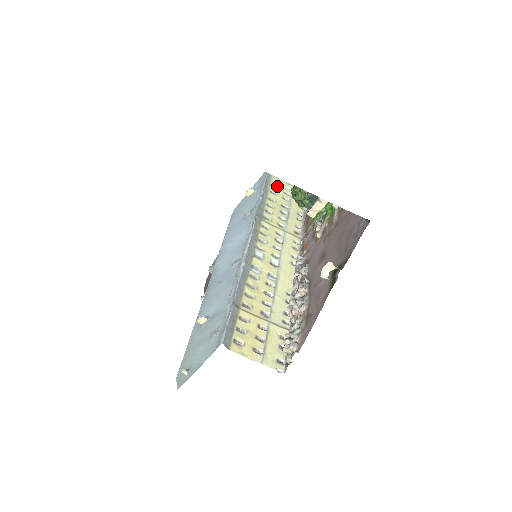
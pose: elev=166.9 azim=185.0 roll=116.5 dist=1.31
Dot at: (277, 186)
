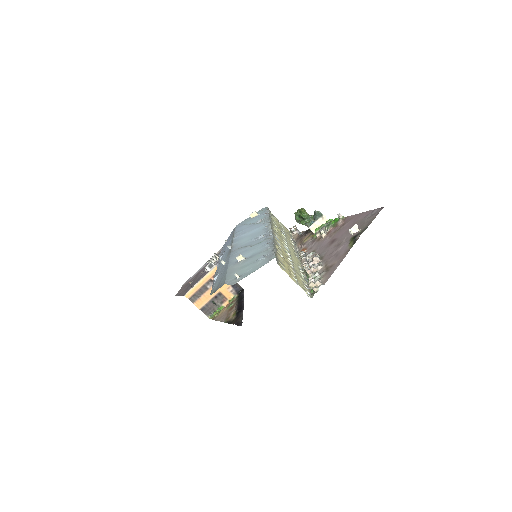
Dot at: (274, 217)
